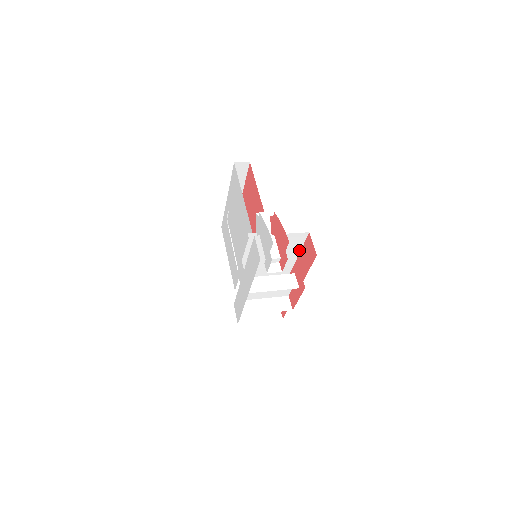
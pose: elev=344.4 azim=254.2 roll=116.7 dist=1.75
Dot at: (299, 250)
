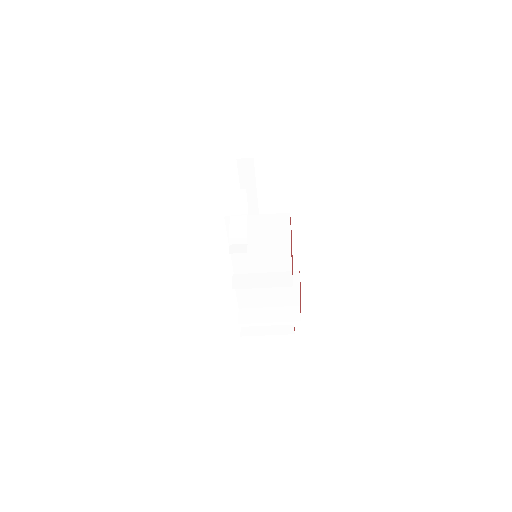
Dot at: (289, 239)
